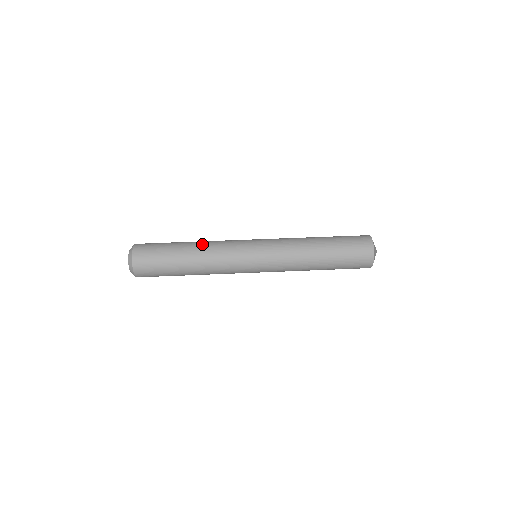
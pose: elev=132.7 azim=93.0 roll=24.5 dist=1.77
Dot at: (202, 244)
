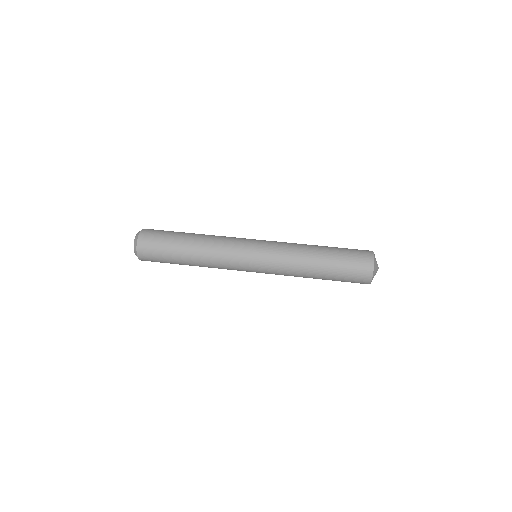
Dot at: occluded
